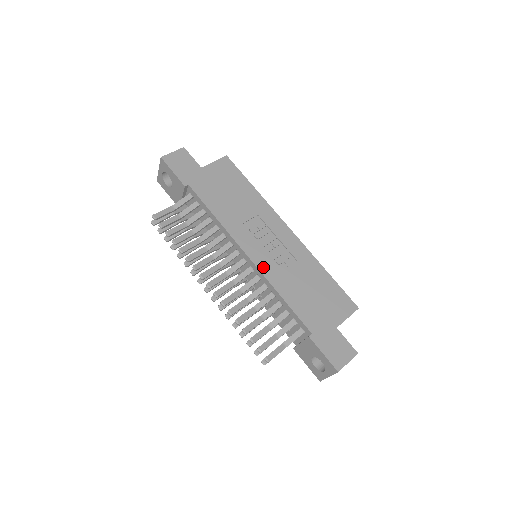
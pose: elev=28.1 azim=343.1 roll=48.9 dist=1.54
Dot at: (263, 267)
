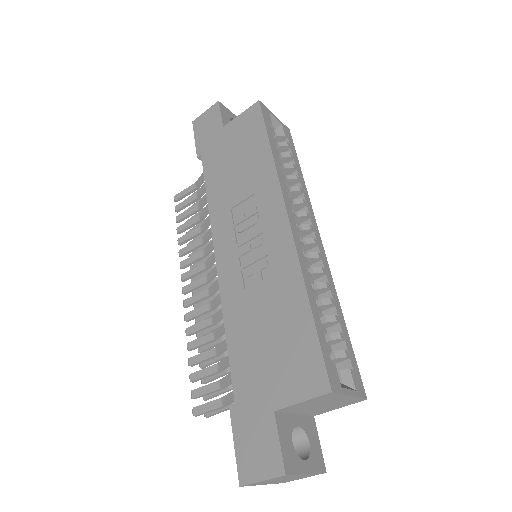
Dot at: (224, 278)
